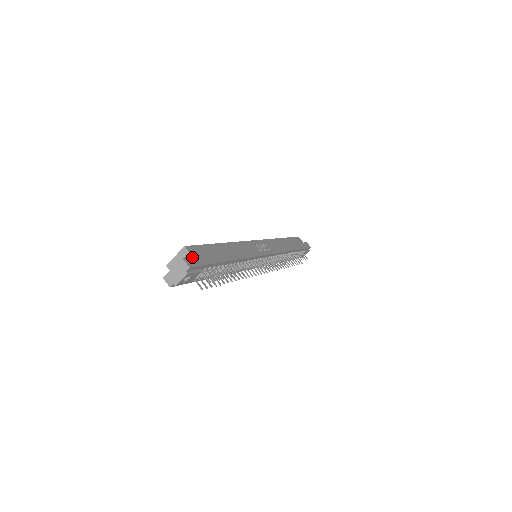
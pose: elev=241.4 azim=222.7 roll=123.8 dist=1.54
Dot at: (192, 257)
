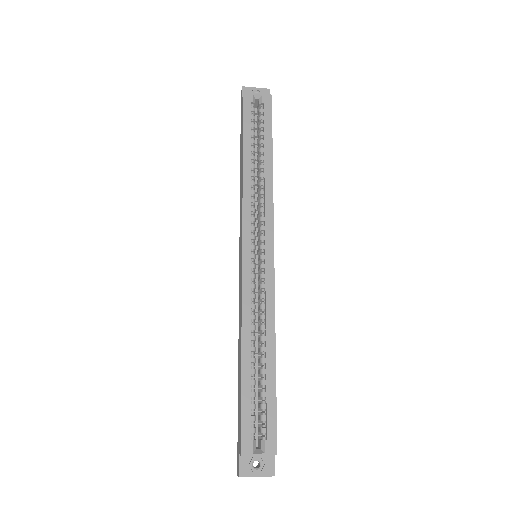
Dot at: (274, 455)
